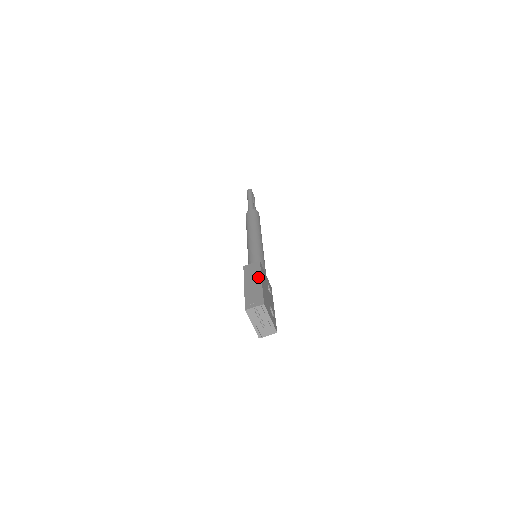
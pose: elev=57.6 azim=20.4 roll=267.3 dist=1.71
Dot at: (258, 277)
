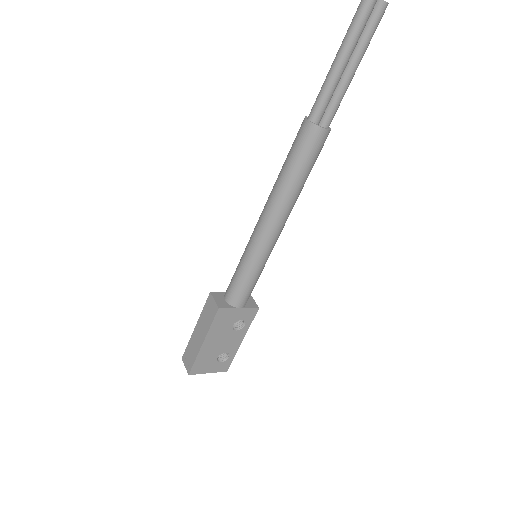
Dot at: (204, 333)
